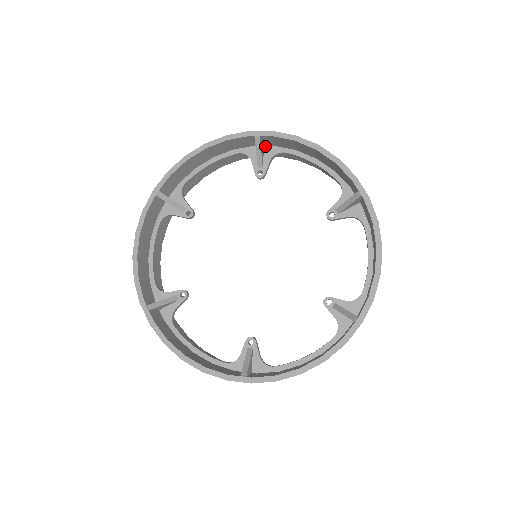
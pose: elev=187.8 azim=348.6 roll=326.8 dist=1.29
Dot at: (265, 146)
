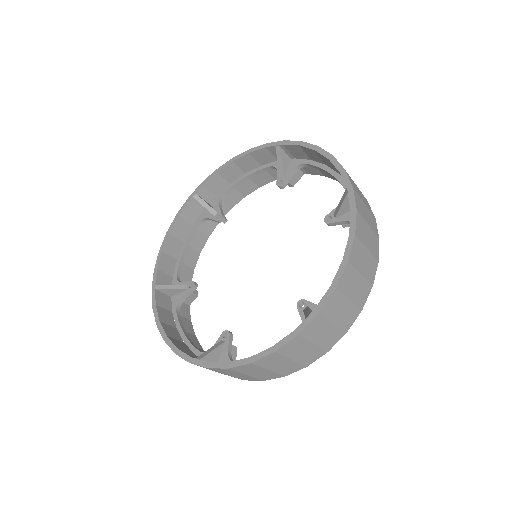
Dot at: (210, 203)
